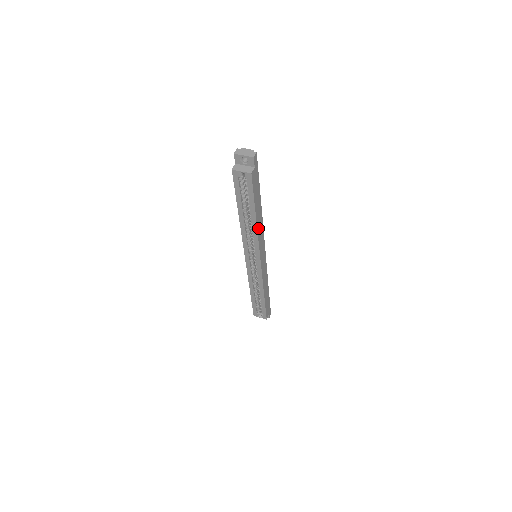
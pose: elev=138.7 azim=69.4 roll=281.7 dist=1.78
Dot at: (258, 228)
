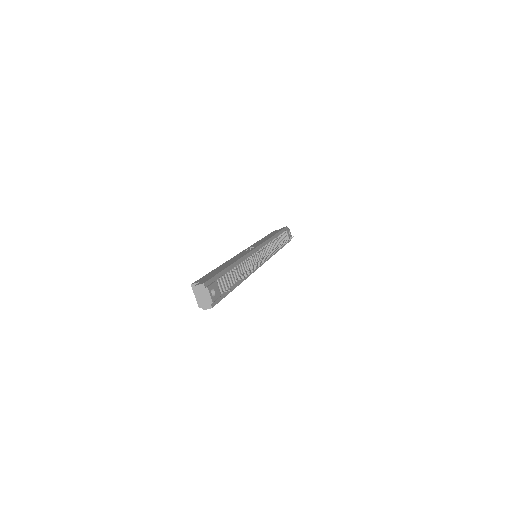
Dot at: occluded
